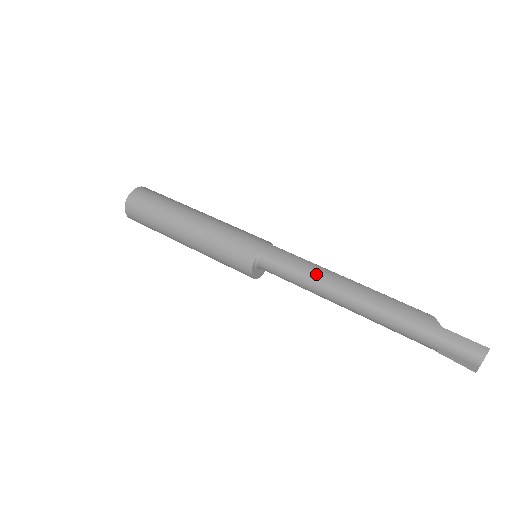
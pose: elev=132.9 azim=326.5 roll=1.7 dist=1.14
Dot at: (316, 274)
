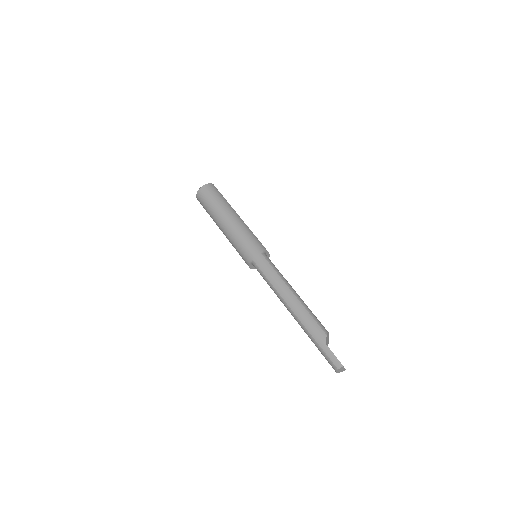
Dot at: (276, 285)
